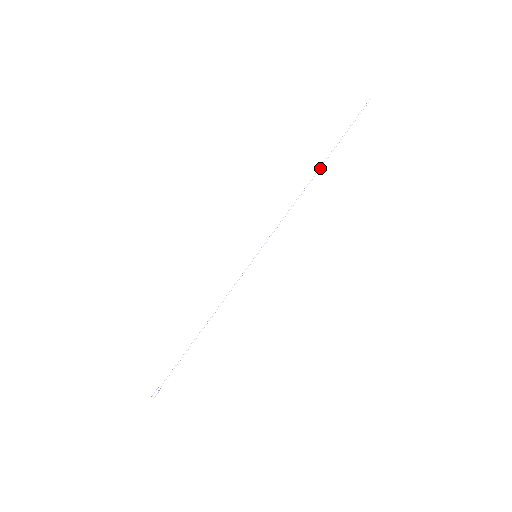
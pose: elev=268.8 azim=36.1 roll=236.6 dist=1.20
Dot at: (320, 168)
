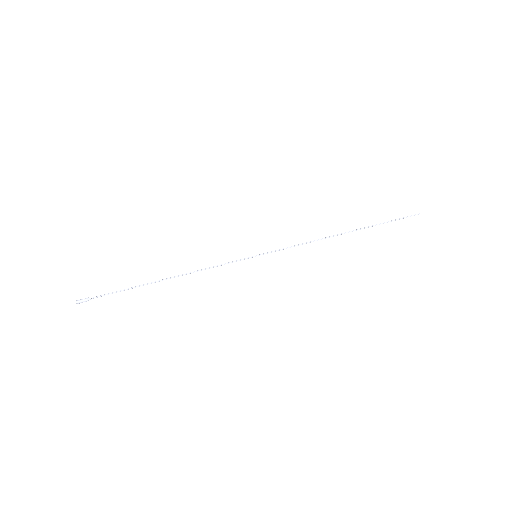
Dot at: (352, 231)
